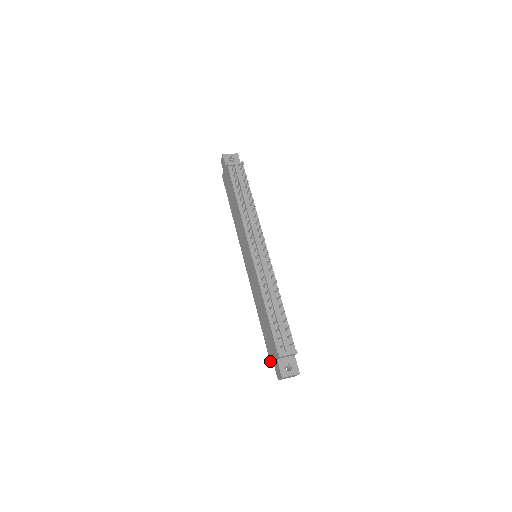
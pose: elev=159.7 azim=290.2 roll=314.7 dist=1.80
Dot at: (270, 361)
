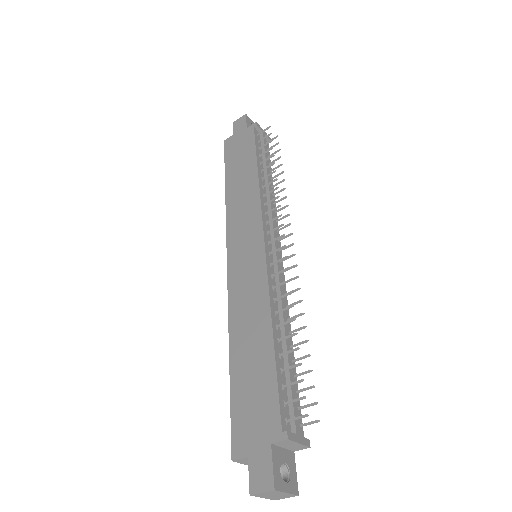
Dot at: (233, 447)
